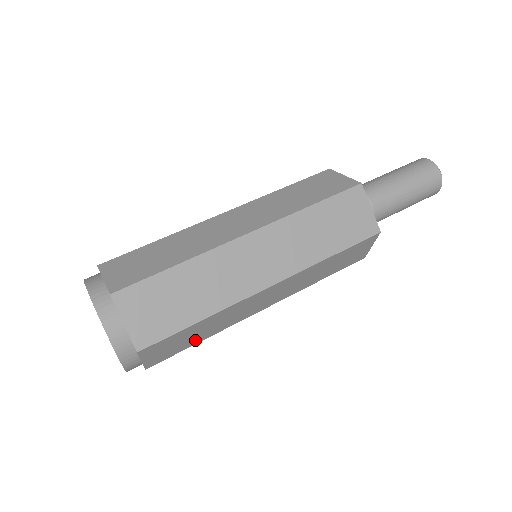
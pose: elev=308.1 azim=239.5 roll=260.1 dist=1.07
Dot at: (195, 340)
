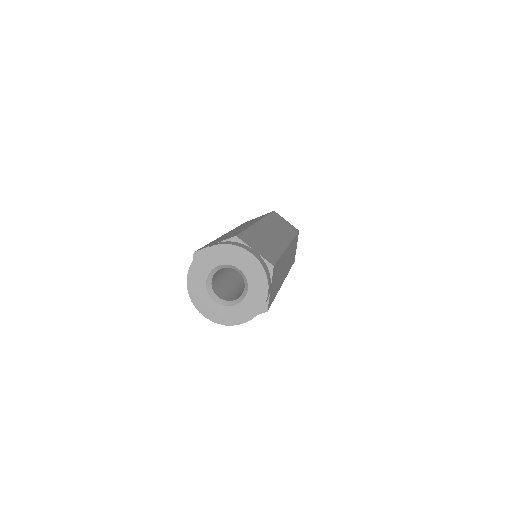
Dot at: occluded
